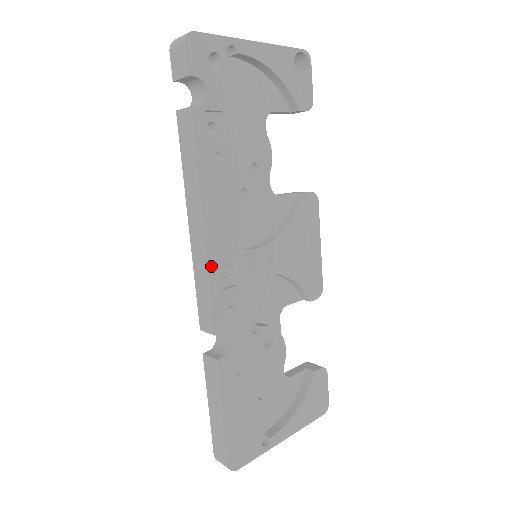
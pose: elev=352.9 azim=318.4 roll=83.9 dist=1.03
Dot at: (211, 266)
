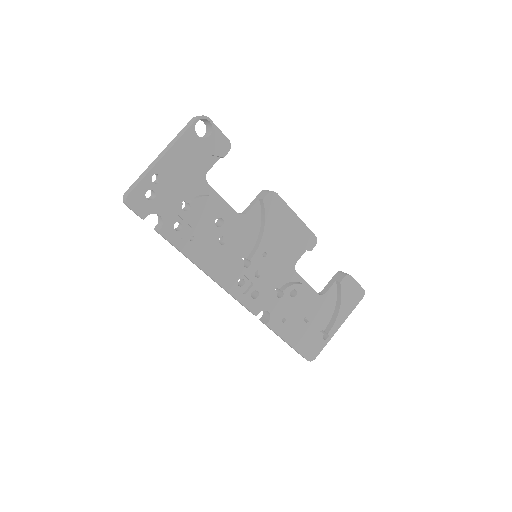
Dot at: (229, 290)
